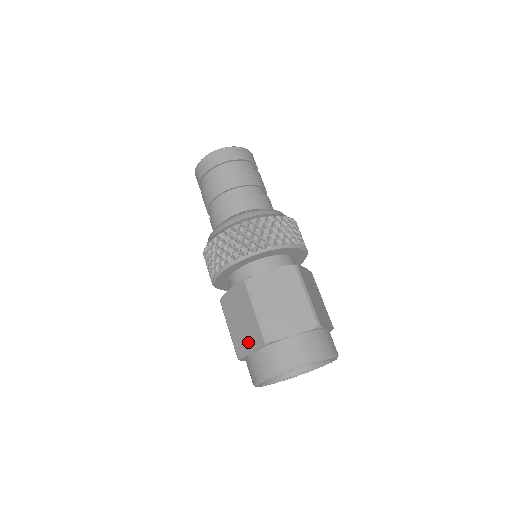
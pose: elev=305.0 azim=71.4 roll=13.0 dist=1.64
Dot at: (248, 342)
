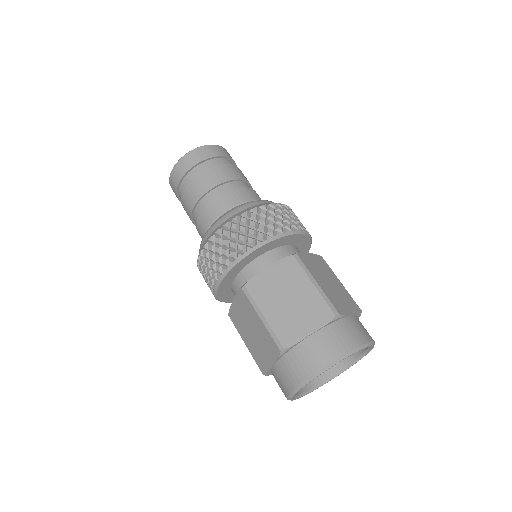
Dot at: (266, 354)
